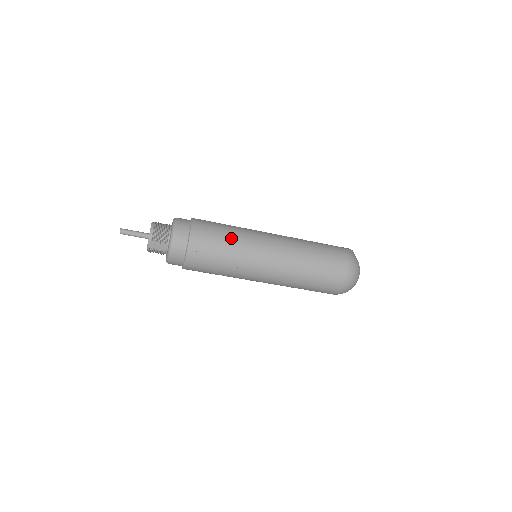
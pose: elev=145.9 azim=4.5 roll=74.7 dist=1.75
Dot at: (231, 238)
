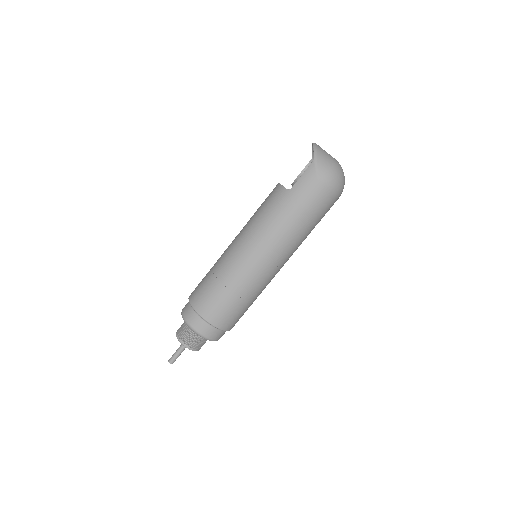
Dot at: (242, 295)
